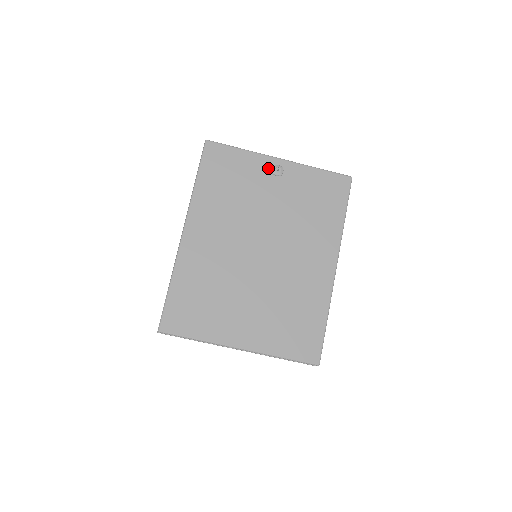
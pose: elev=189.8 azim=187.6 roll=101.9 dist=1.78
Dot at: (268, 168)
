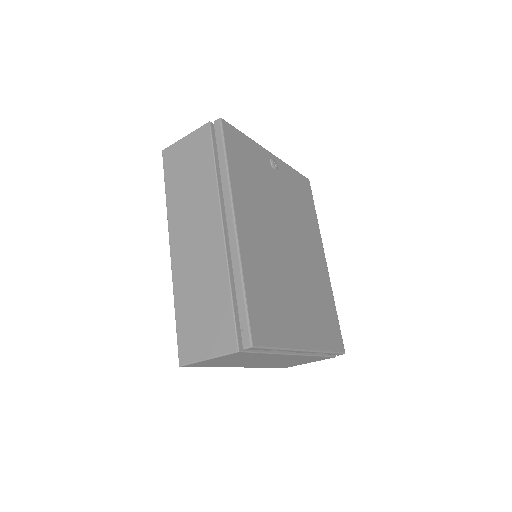
Dot at: (268, 160)
